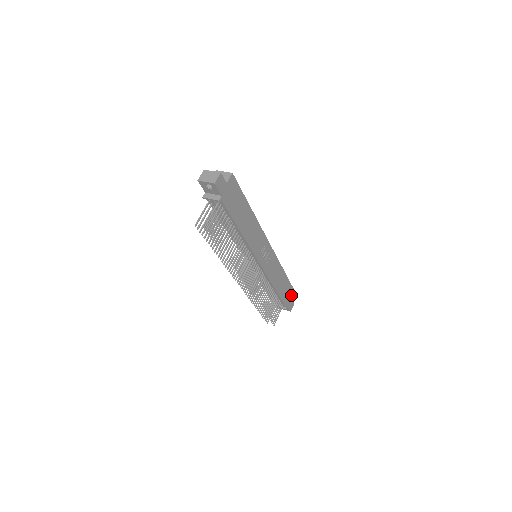
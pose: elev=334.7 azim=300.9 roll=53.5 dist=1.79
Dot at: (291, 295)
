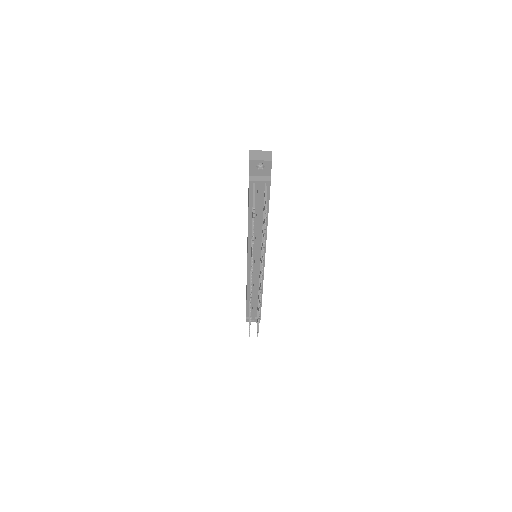
Dot at: occluded
